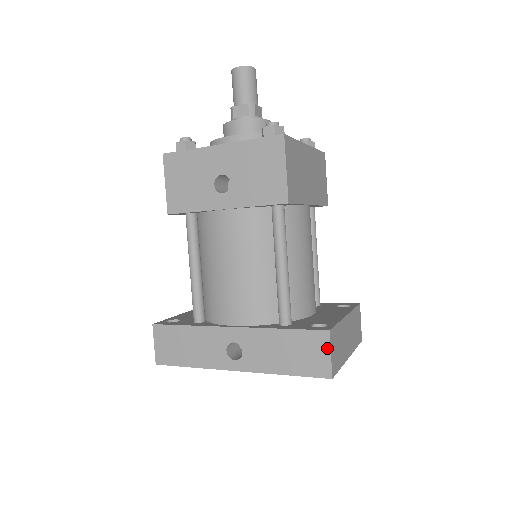
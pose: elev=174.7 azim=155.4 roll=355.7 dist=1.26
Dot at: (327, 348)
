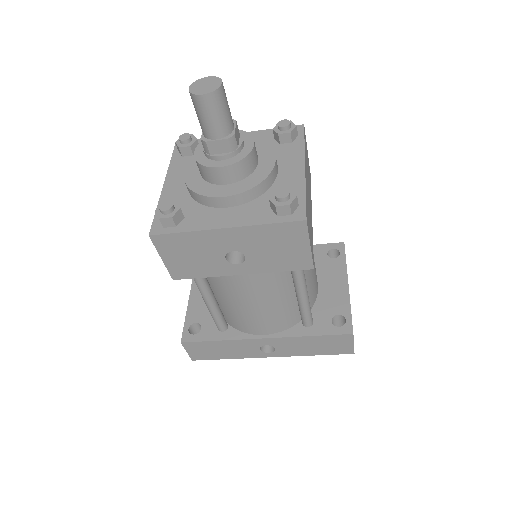
Dot at: (351, 342)
